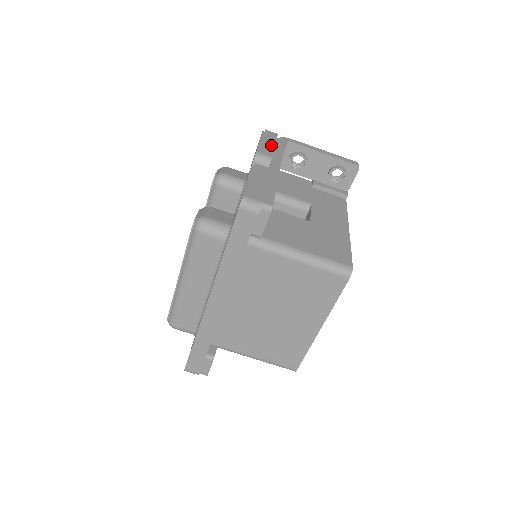
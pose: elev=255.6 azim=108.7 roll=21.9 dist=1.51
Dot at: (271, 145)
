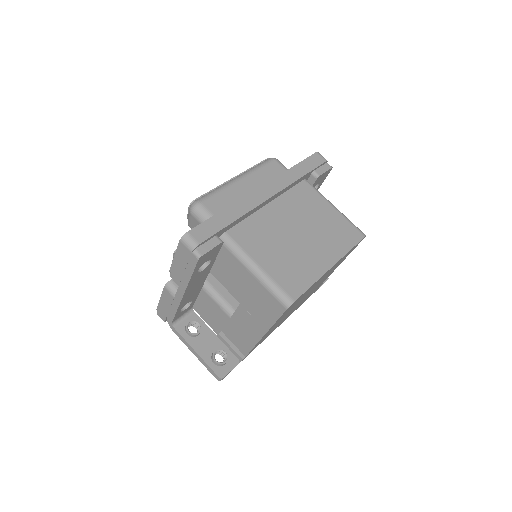
Dot at: occluded
